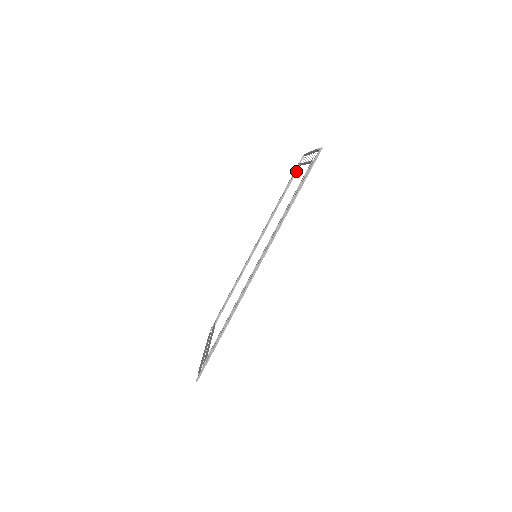
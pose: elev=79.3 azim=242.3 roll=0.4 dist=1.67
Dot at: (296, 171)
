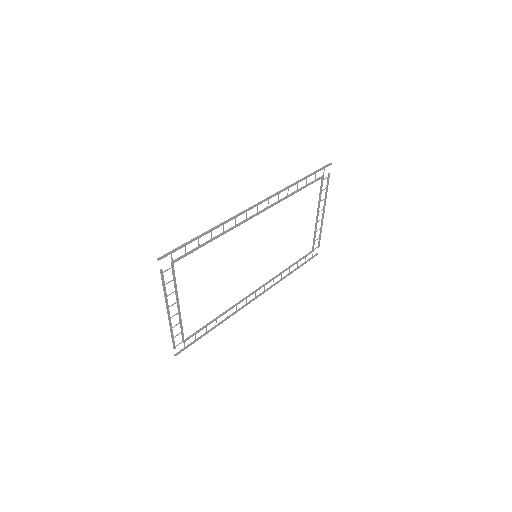
Dot at: (309, 253)
